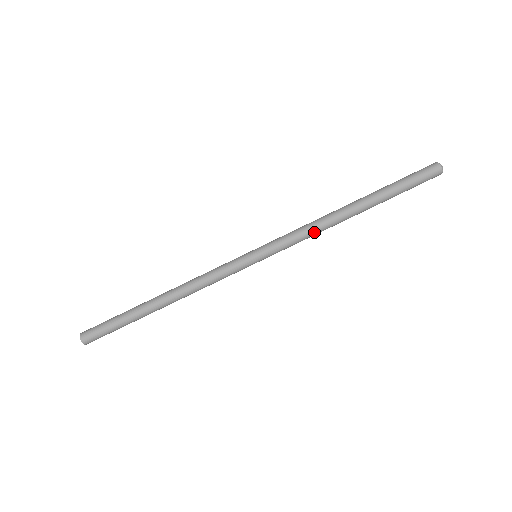
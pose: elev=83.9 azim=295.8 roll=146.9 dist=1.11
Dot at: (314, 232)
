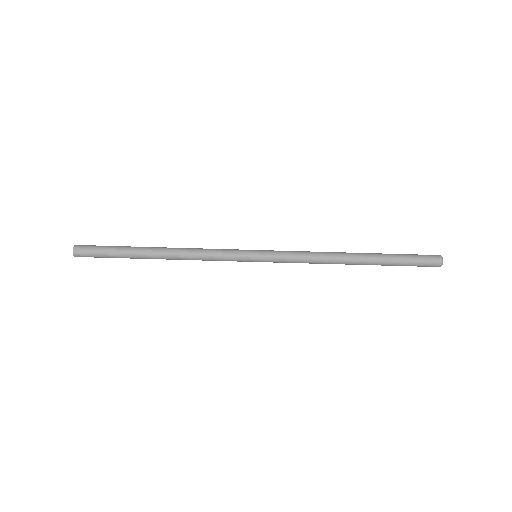
Dot at: (314, 257)
